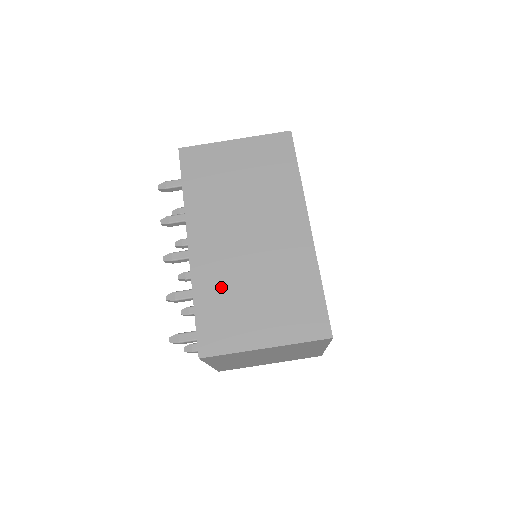
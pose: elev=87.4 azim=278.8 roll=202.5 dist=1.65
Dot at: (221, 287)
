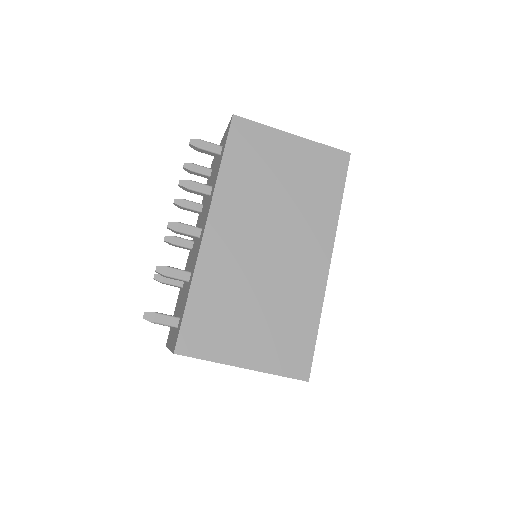
Dot at: (223, 288)
